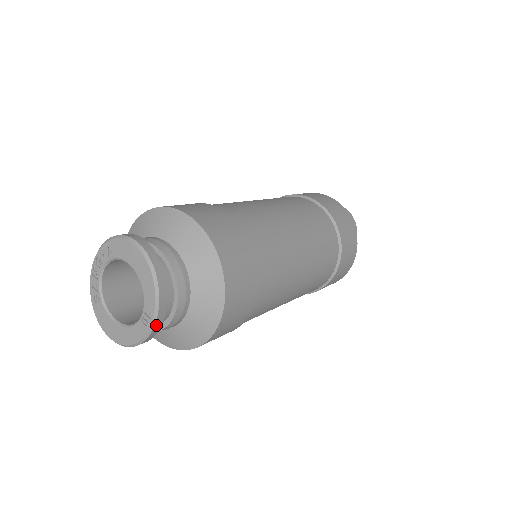
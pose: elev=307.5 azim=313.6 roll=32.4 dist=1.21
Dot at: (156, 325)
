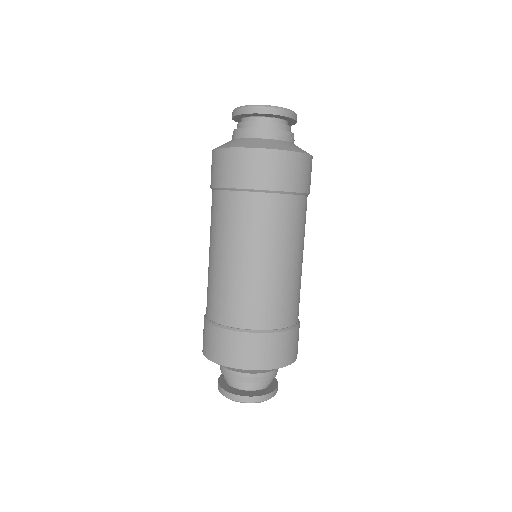
Dot at: occluded
